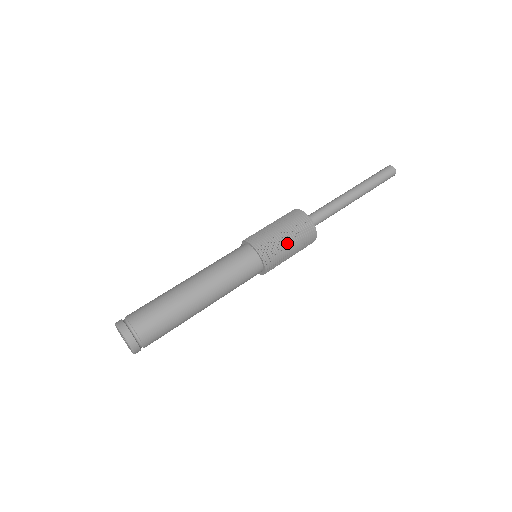
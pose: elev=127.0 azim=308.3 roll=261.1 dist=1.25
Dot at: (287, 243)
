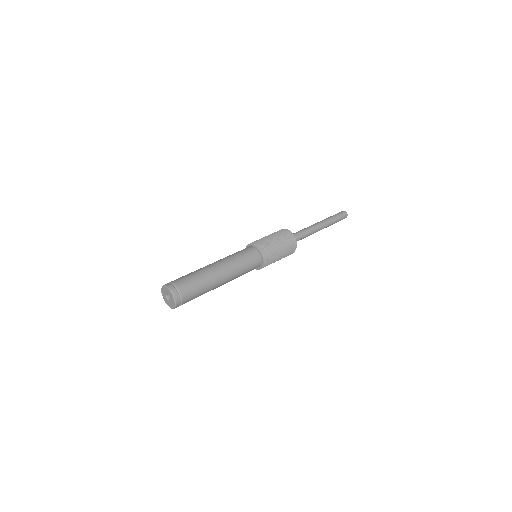
Dot at: (275, 243)
